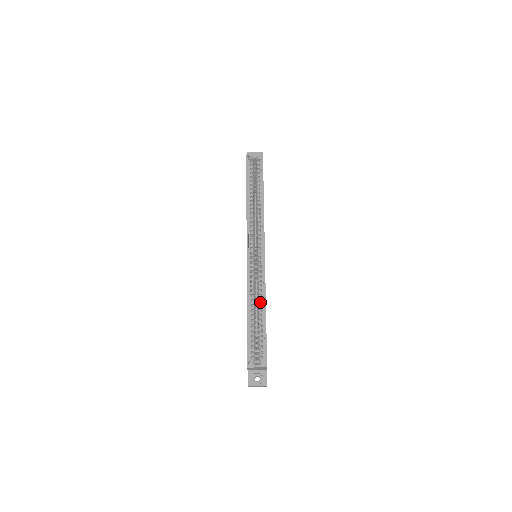
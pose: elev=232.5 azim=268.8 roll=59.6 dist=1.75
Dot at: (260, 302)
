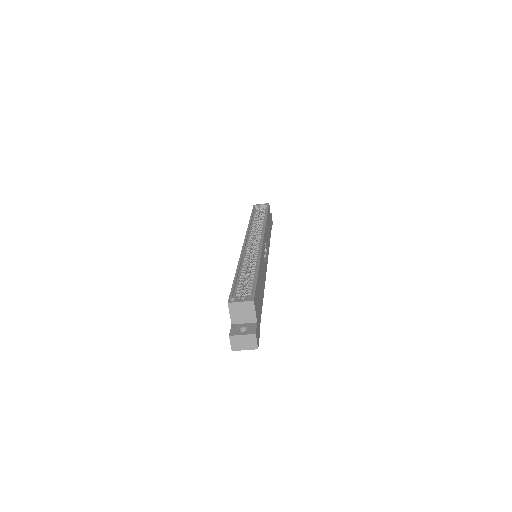
Dot at: (253, 266)
